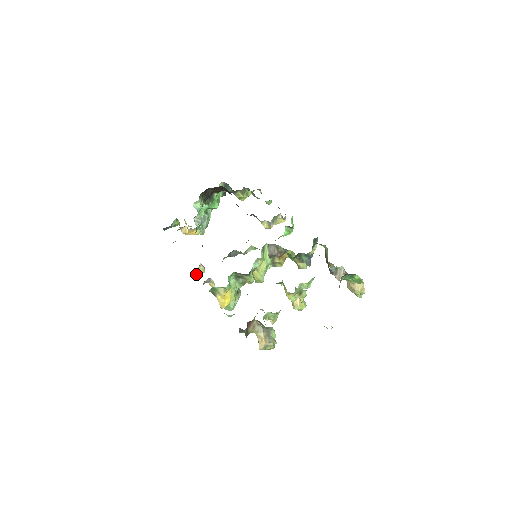
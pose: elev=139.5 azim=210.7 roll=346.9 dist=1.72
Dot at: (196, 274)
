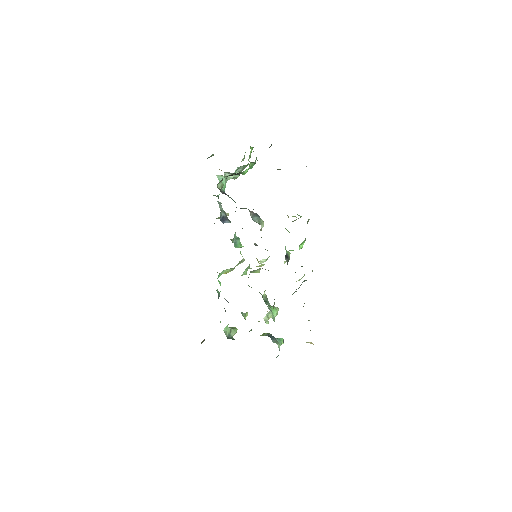
Dot at: (218, 218)
